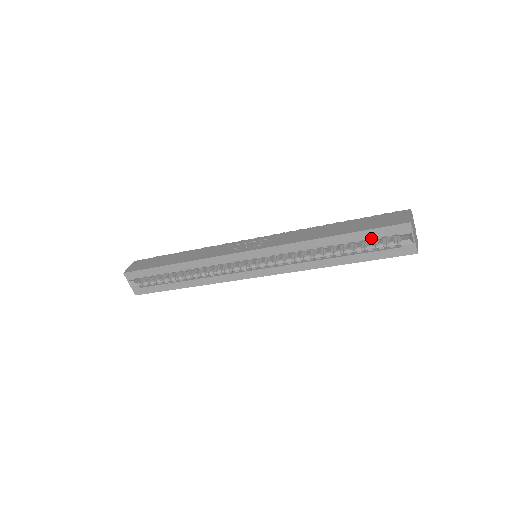
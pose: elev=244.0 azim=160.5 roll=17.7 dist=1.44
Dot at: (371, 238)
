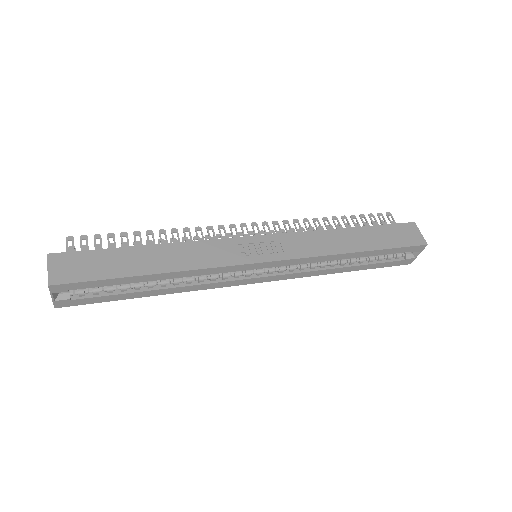
Dot at: (388, 252)
